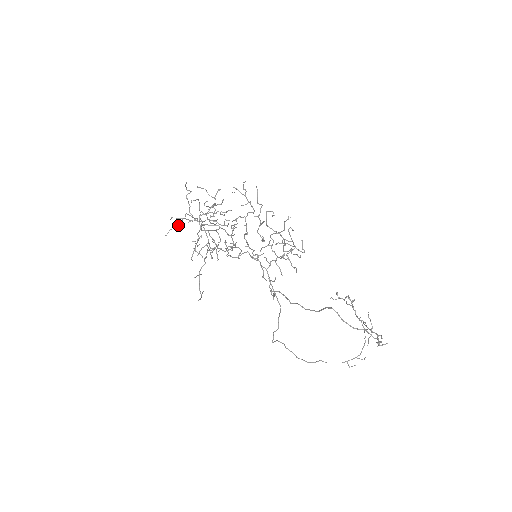
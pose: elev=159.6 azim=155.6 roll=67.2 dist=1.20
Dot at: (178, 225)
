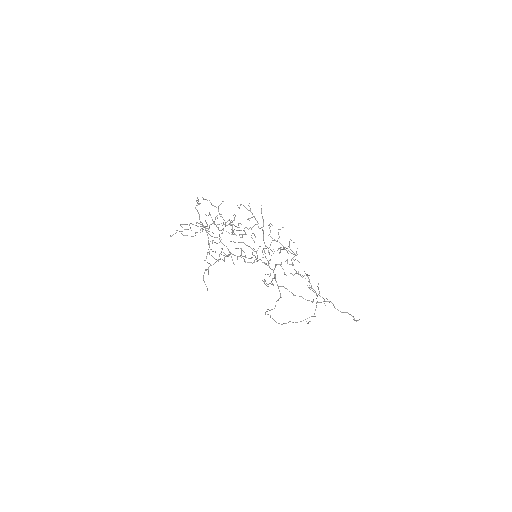
Dot at: (185, 229)
